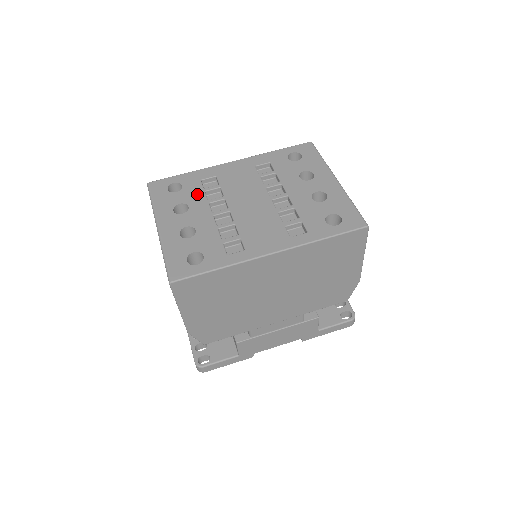
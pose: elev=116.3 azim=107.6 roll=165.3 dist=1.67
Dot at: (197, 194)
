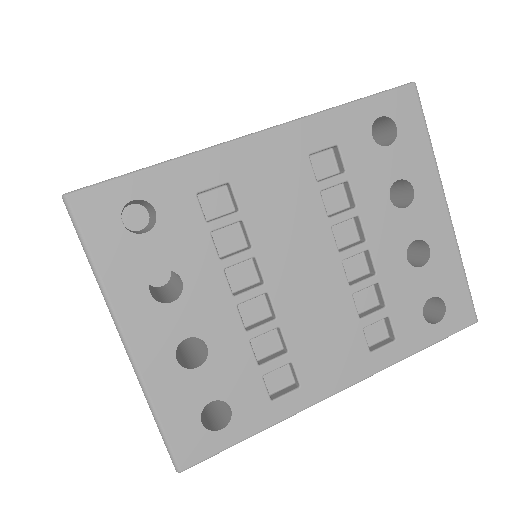
Dot at: (195, 242)
